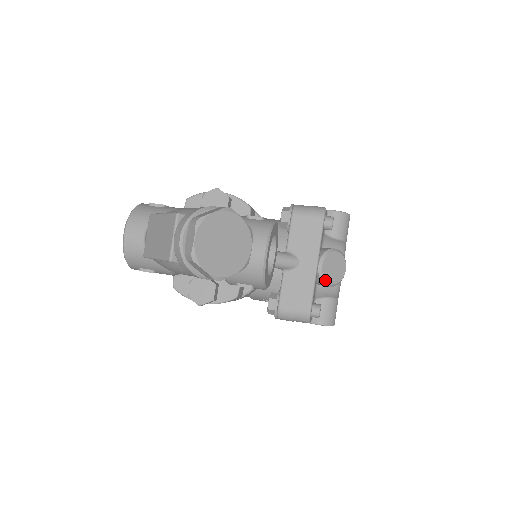
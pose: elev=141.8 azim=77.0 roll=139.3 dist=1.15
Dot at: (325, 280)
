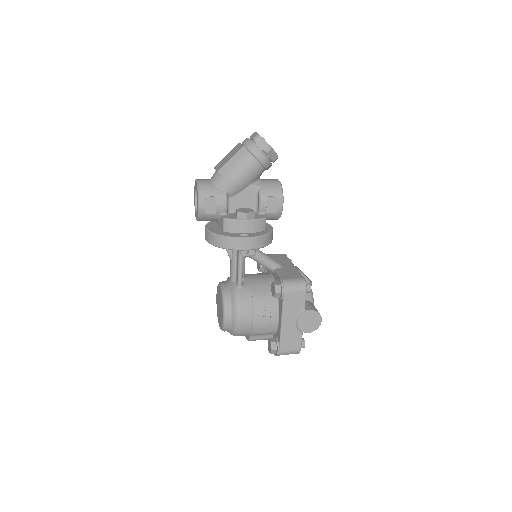
Dot at: (303, 274)
